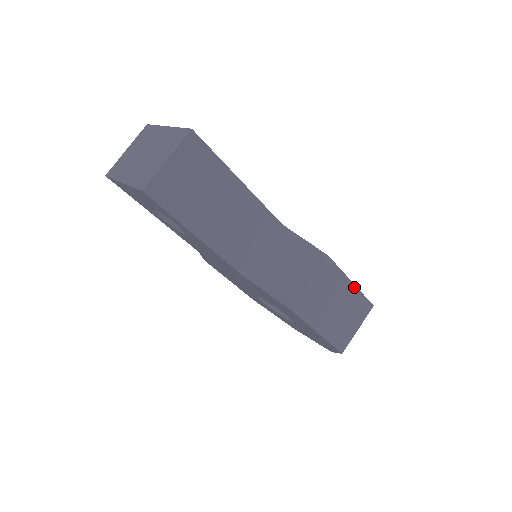
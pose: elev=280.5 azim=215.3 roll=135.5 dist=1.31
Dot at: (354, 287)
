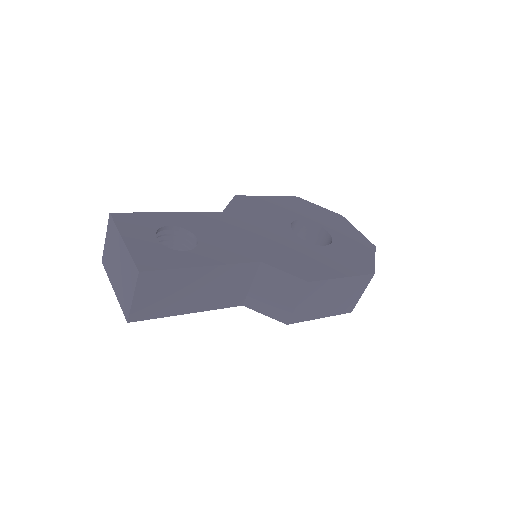
Dot at: (347, 278)
